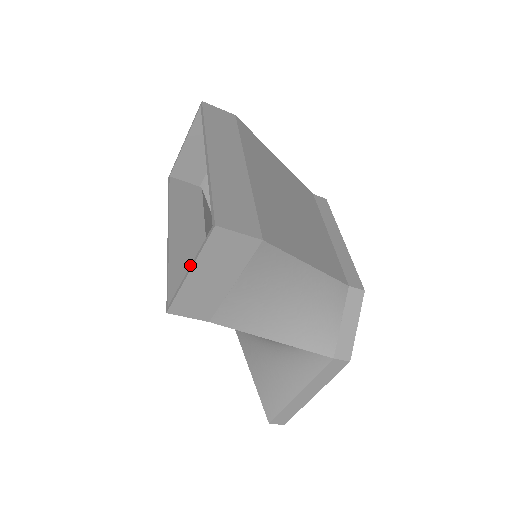
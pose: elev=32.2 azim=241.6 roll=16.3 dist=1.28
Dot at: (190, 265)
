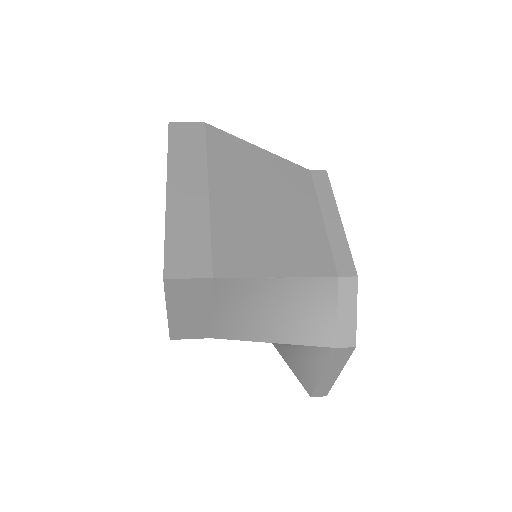
Dot at: occluded
